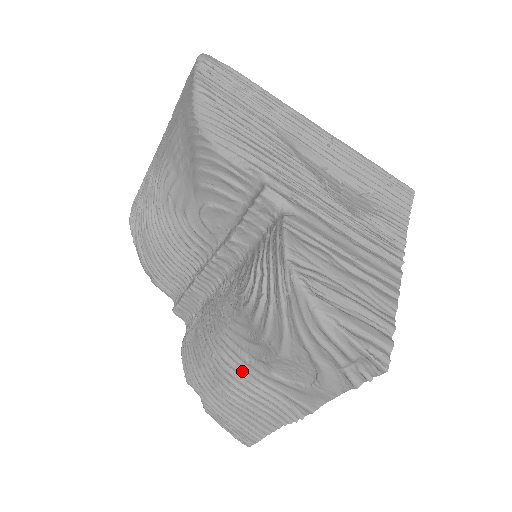
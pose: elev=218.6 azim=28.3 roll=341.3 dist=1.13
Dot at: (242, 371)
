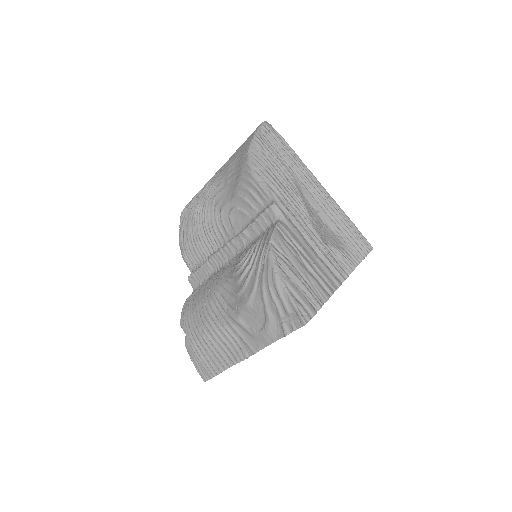
Dot at: (220, 316)
